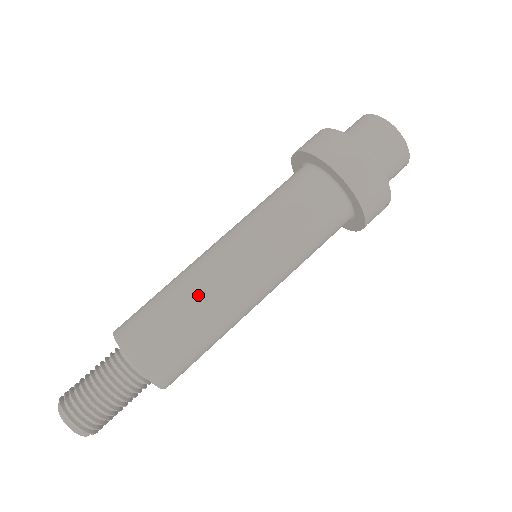
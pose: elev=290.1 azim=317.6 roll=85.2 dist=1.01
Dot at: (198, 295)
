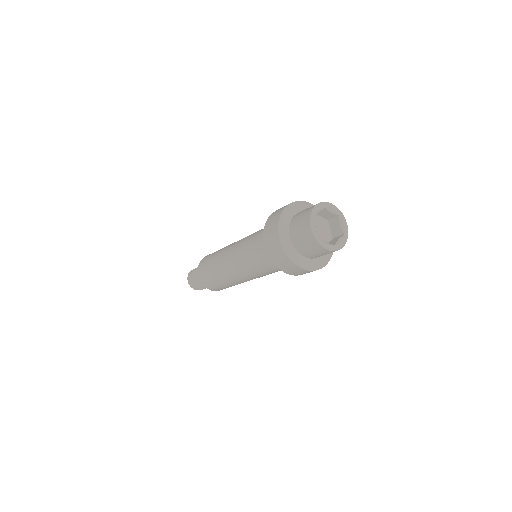
Dot at: (222, 276)
